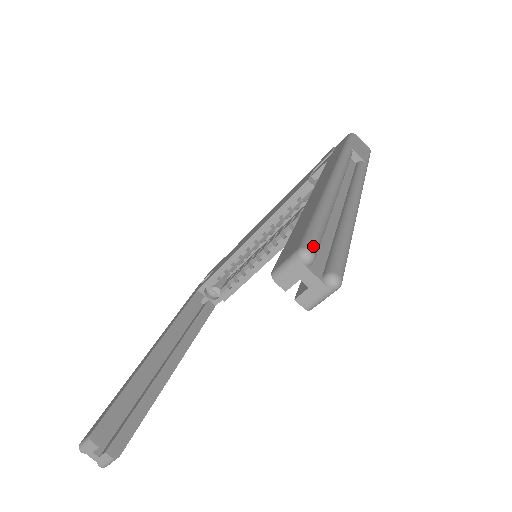
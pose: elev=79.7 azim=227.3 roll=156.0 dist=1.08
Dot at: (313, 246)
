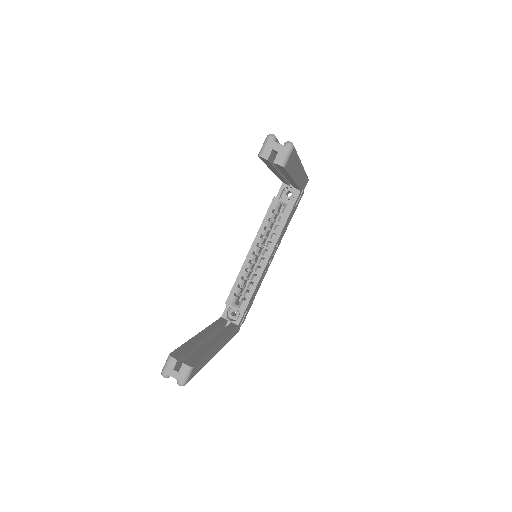
Dot at: (274, 135)
